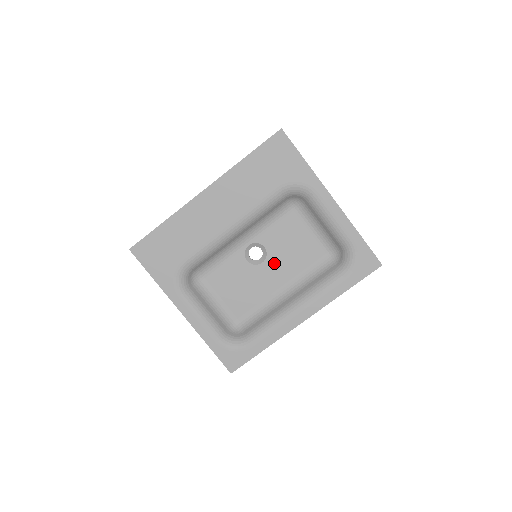
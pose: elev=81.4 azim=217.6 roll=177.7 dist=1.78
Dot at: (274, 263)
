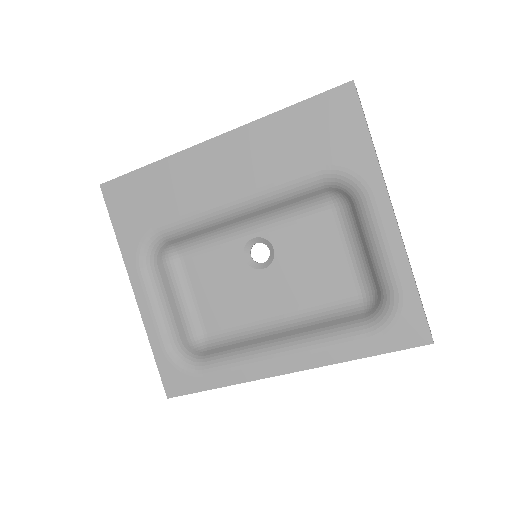
Dot at: (279, 276)
